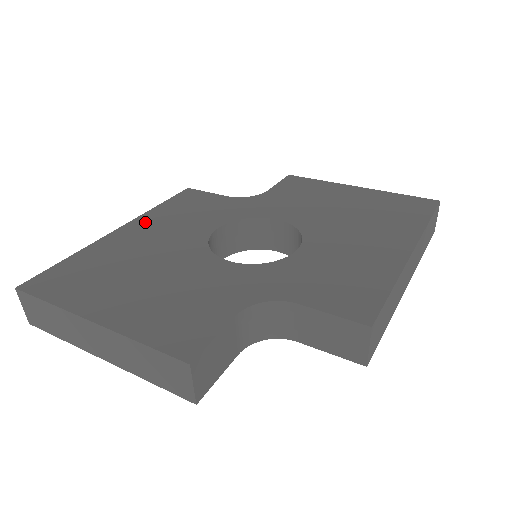
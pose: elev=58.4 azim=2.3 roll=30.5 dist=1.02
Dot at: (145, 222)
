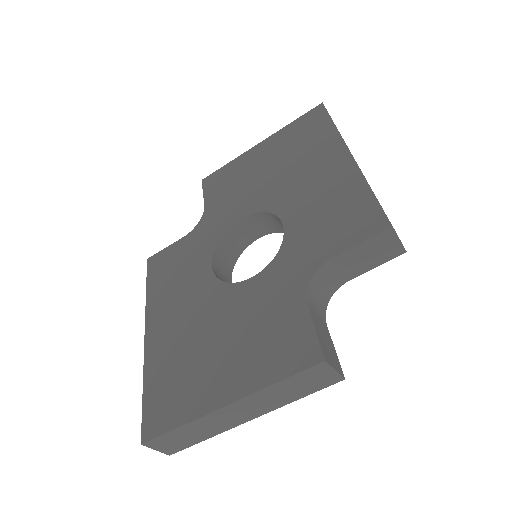
Dot at: (156, 312)
